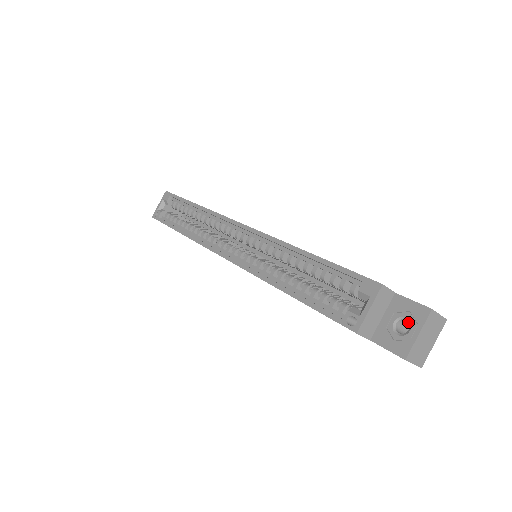
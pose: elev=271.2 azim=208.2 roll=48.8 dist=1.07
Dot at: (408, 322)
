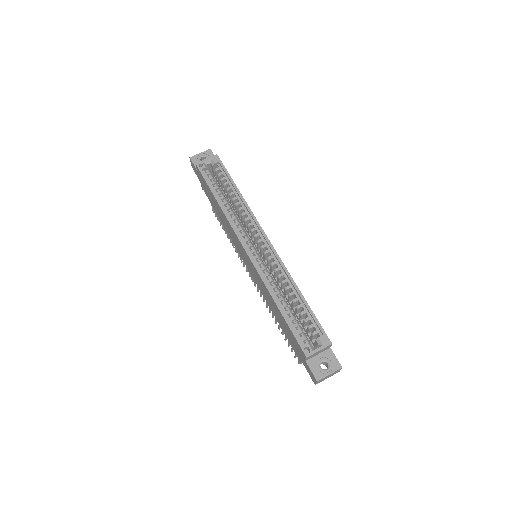
Dot at: (326, 363)
